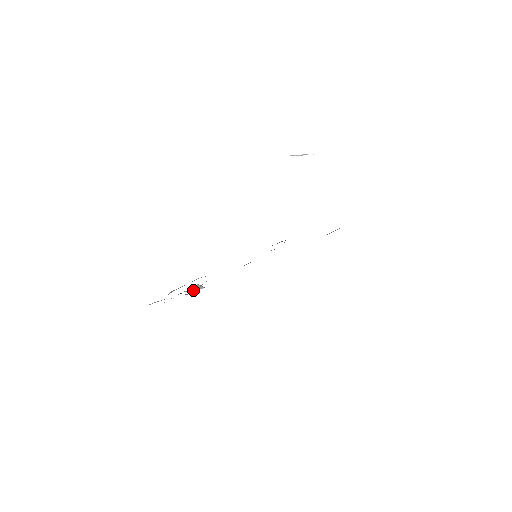
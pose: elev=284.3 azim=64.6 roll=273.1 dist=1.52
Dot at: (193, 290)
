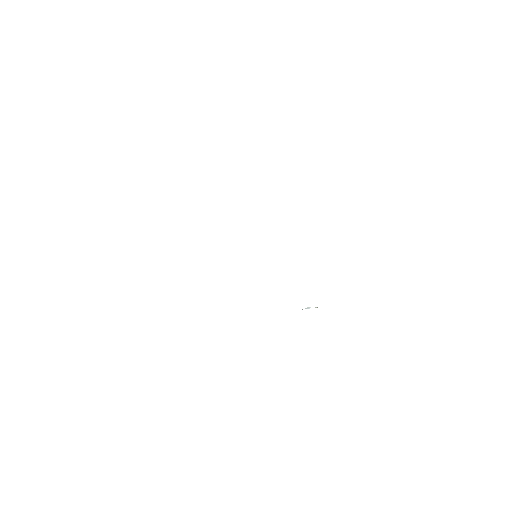
Dot at: occluded
